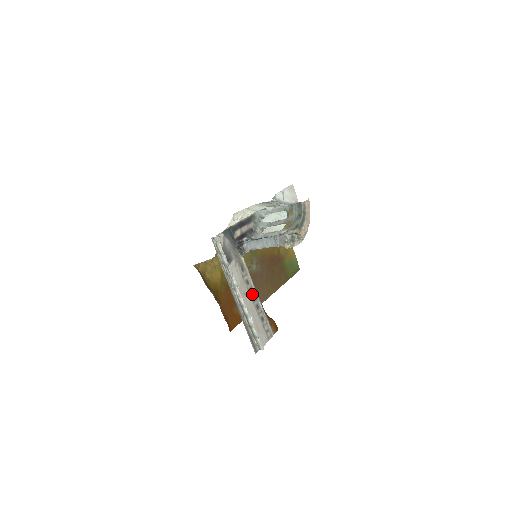
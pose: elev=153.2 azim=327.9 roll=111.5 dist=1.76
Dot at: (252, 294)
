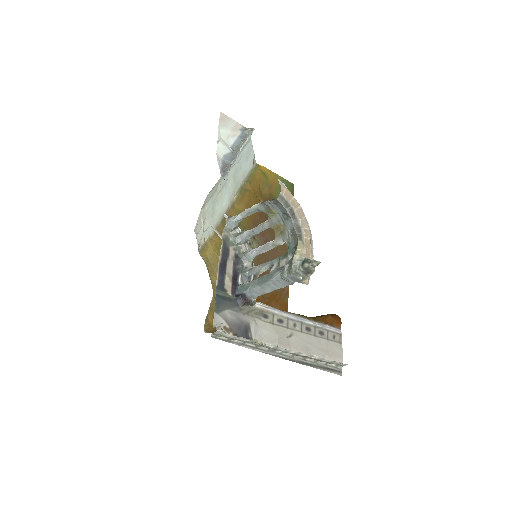
Dot at: (294, 326)
